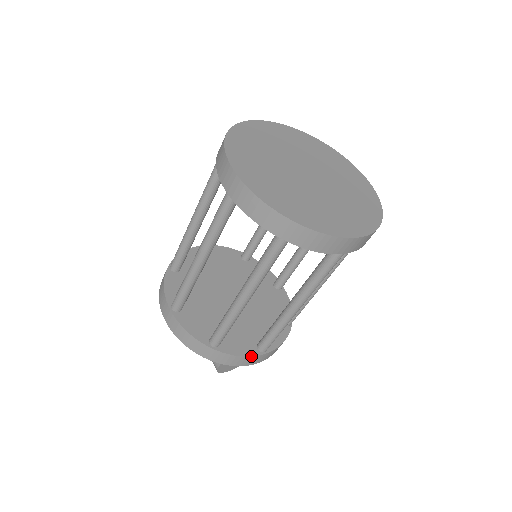
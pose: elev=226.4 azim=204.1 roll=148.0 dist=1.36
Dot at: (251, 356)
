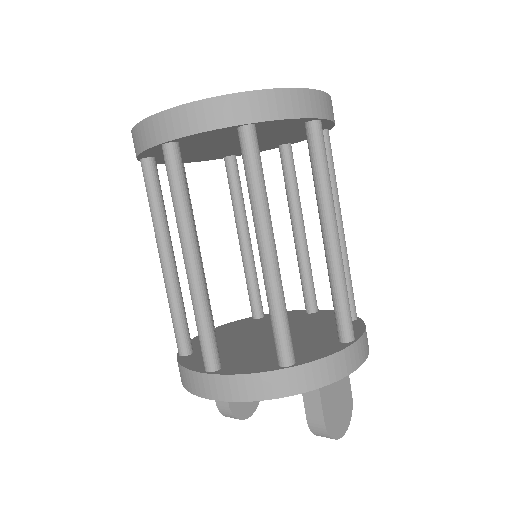
Dot at: (342, 349)
